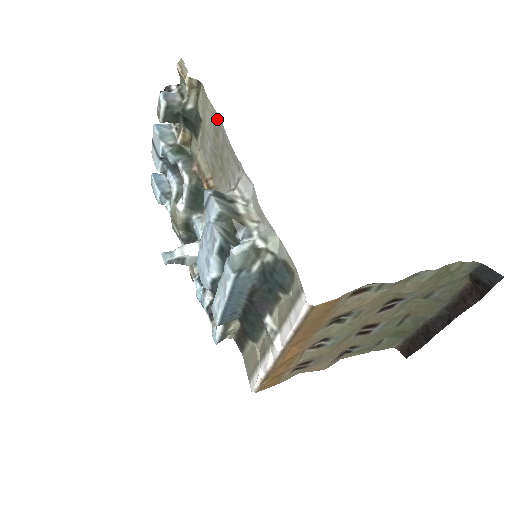
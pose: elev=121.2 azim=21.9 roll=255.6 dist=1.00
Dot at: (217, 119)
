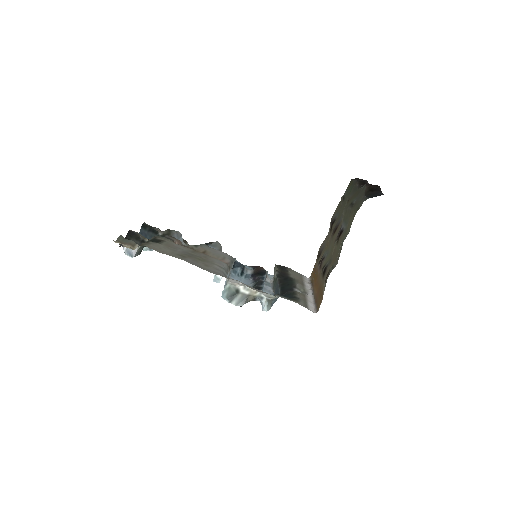
Dot at: (178, 258)
